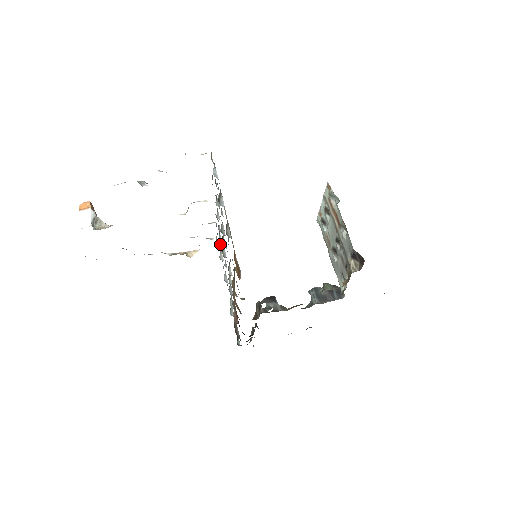
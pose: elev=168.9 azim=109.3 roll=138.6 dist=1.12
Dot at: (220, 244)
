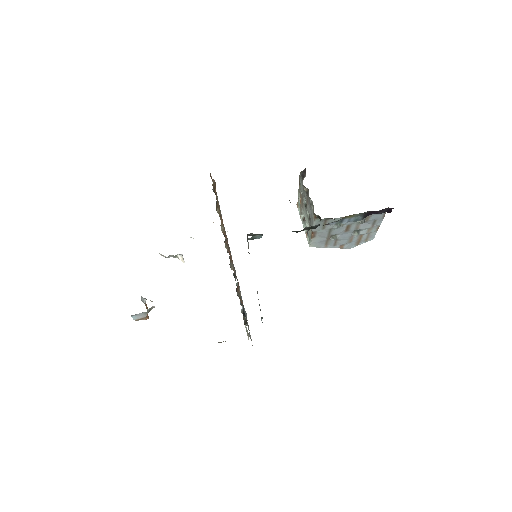
Dot at: occluded
